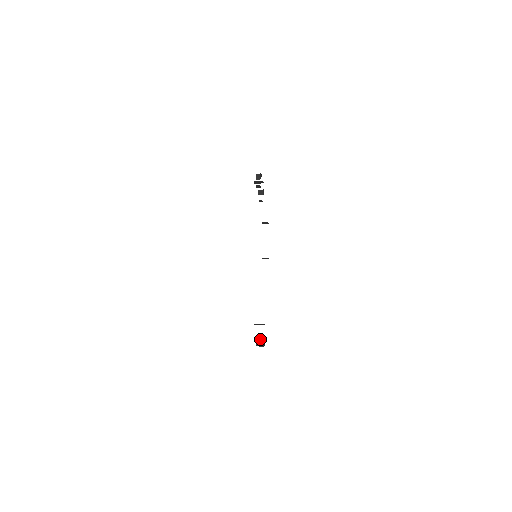
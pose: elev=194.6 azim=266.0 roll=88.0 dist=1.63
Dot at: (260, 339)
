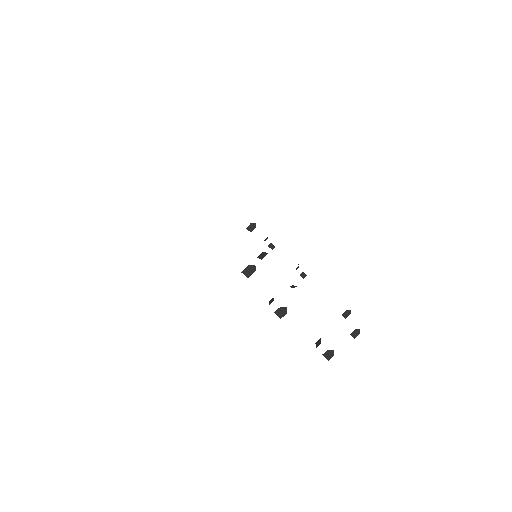
Dot at: (272, 298)
